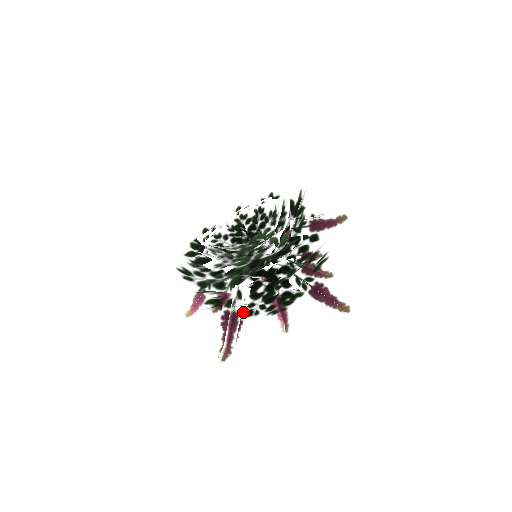
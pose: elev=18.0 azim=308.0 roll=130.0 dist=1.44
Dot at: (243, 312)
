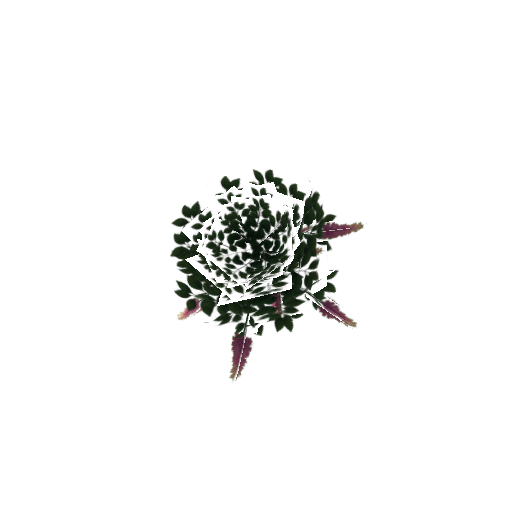
Dot at: occluded
